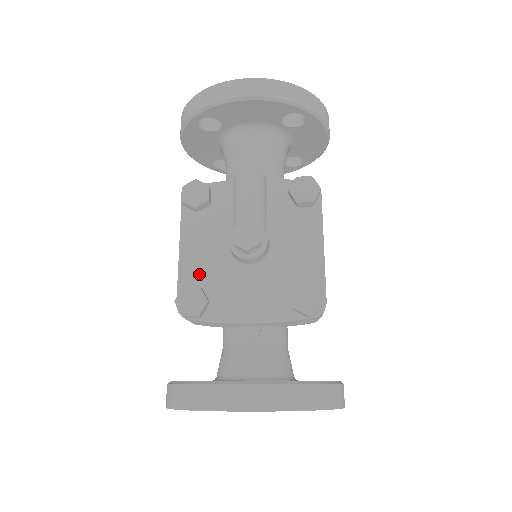
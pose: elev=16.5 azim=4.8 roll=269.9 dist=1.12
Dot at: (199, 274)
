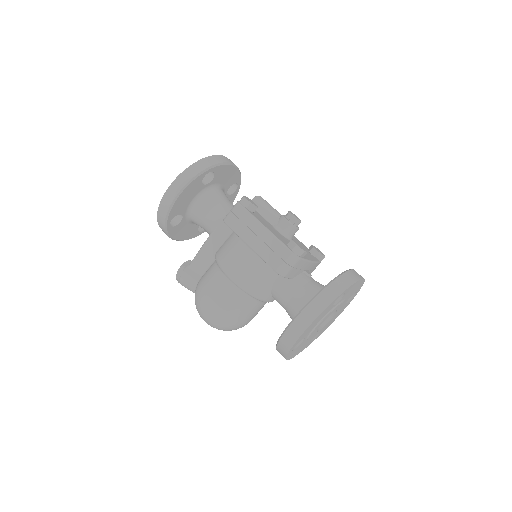
Dot at: (283, 239)
